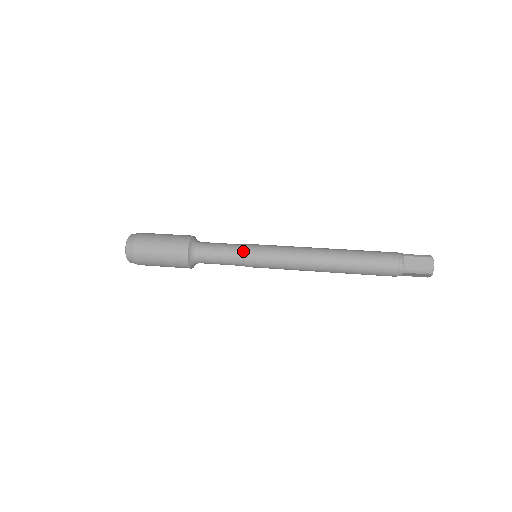
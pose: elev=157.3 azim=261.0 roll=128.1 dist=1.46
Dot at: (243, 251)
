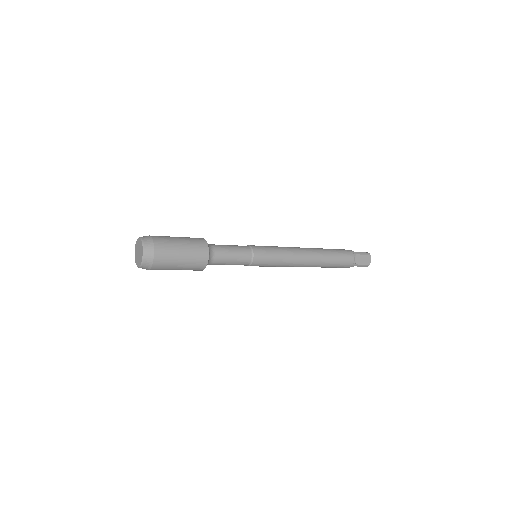
Dot at: (252, 255)
